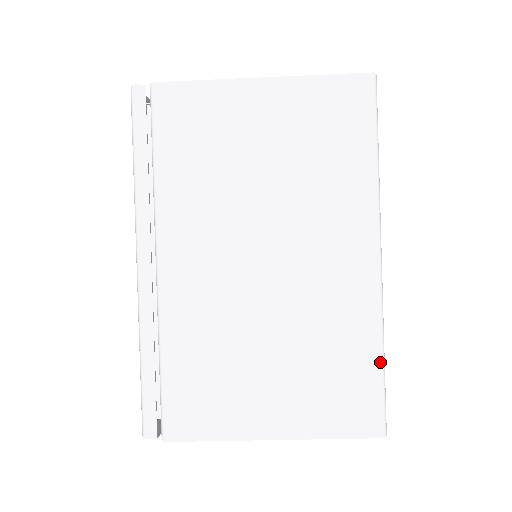
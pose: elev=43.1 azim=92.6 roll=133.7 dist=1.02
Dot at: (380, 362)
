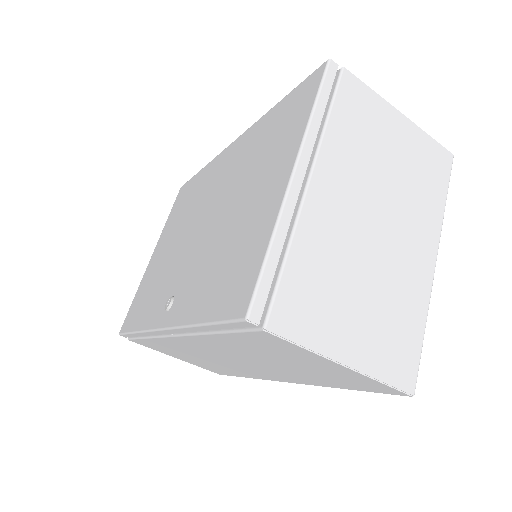
Dot at: (422, 336)
